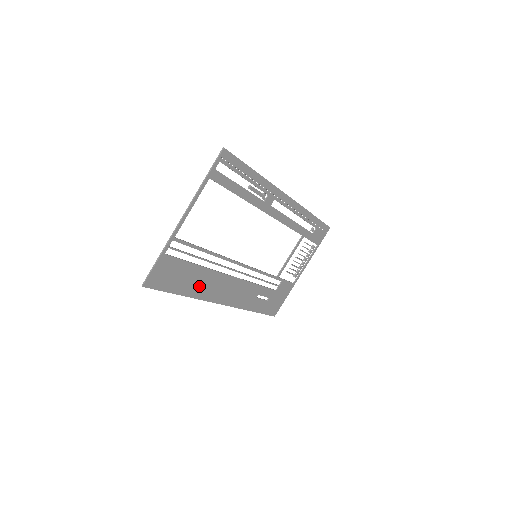
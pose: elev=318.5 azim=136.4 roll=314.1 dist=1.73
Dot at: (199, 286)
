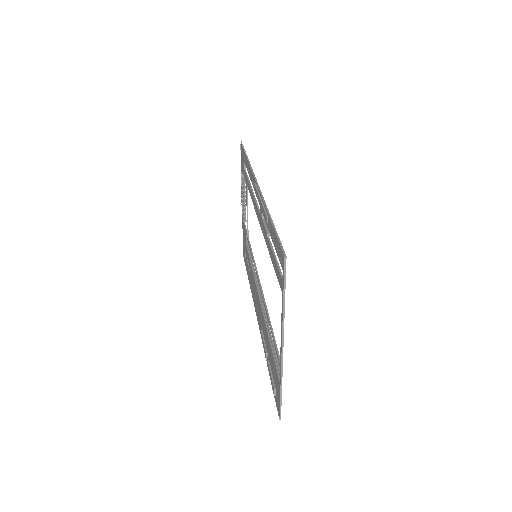
Dot at: occluded
